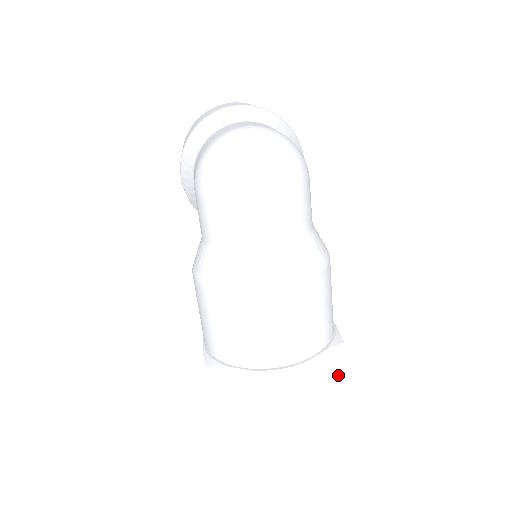
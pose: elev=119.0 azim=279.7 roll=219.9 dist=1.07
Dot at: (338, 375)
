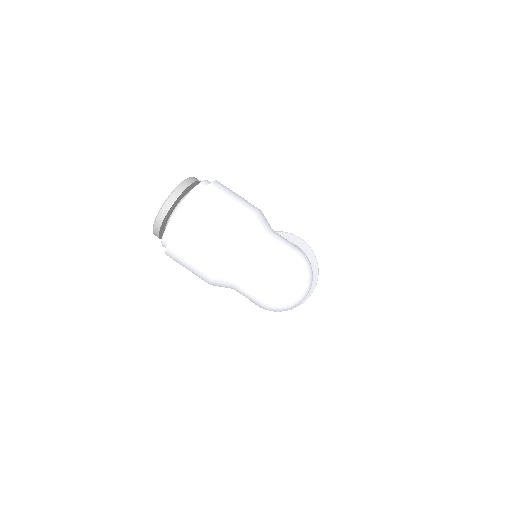
Dot at: occluded
